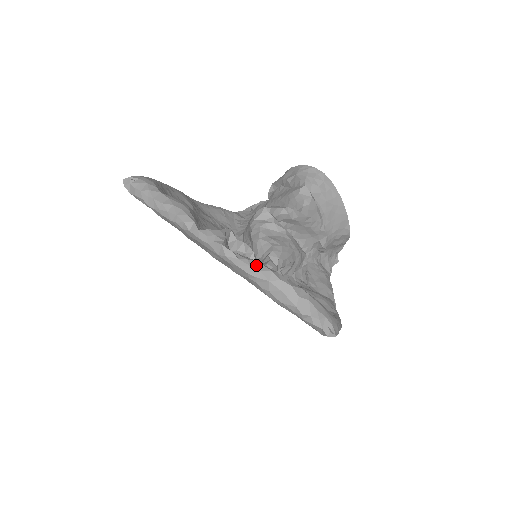
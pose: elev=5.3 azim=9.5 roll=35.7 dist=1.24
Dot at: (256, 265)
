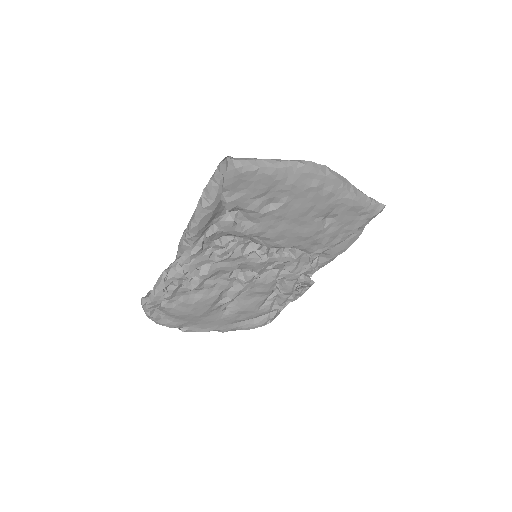
Dot at: occluded
